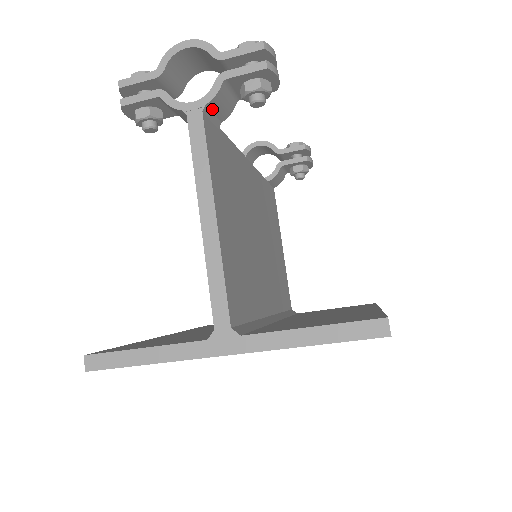
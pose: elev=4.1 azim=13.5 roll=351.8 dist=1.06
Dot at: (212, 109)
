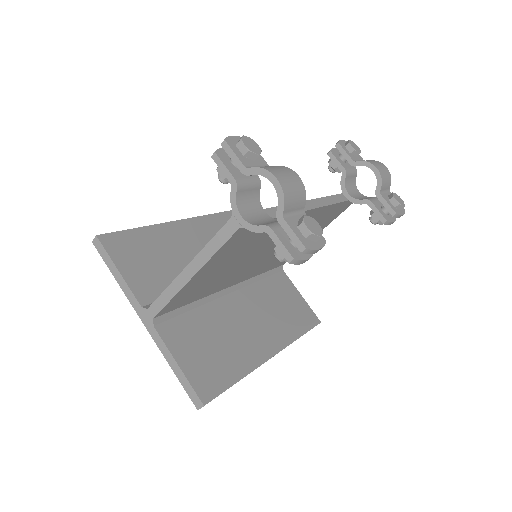
Dot at: occluded
